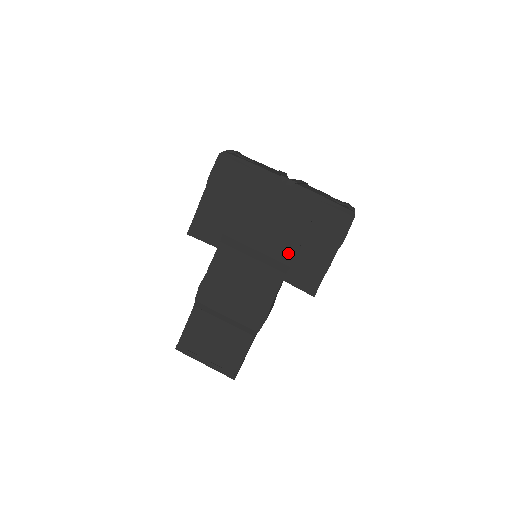
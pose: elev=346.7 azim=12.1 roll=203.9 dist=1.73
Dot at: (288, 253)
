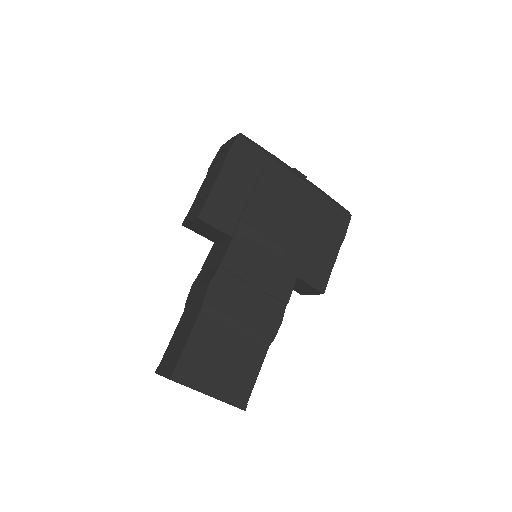
Dot at: (302, 246)
